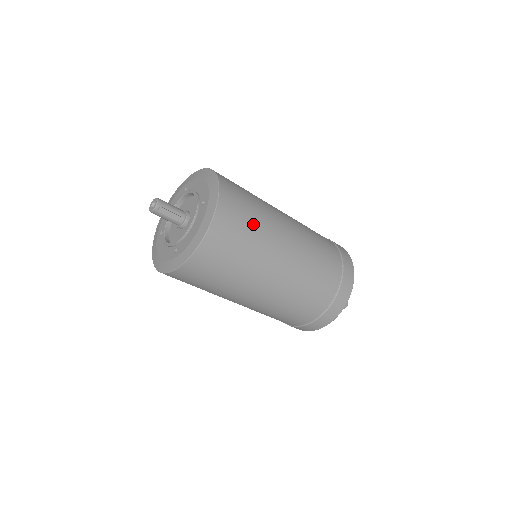
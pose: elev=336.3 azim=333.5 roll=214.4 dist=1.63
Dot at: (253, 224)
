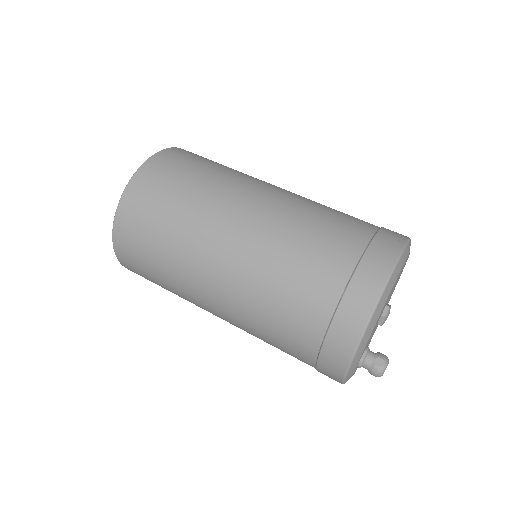
Dot at: (157, 259)
